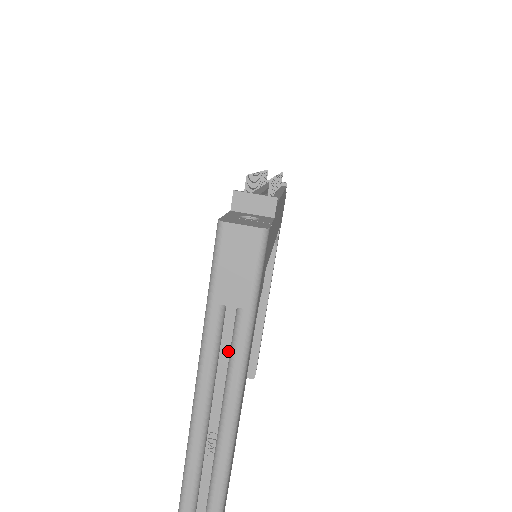
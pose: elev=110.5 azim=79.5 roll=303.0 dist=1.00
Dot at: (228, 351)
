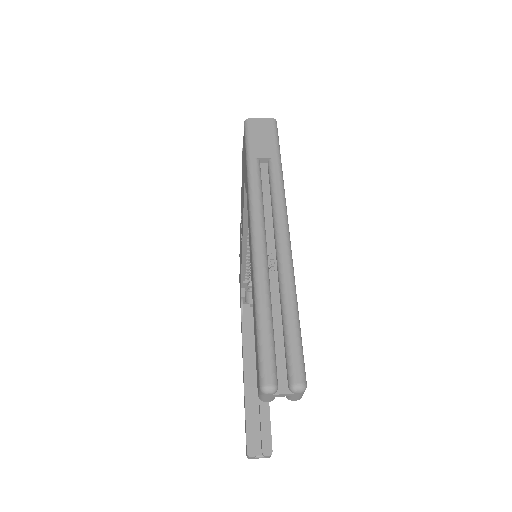
Dot at: (268, 191)
